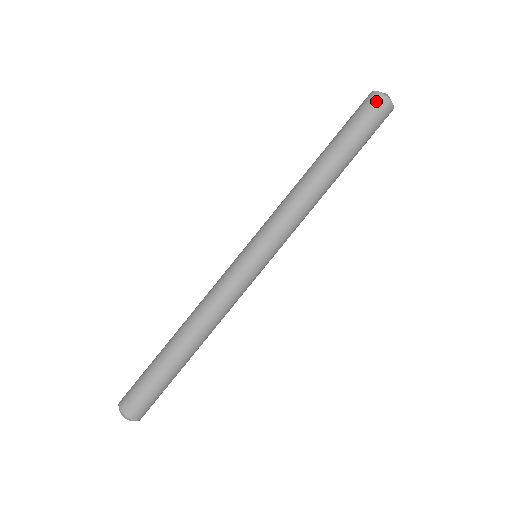
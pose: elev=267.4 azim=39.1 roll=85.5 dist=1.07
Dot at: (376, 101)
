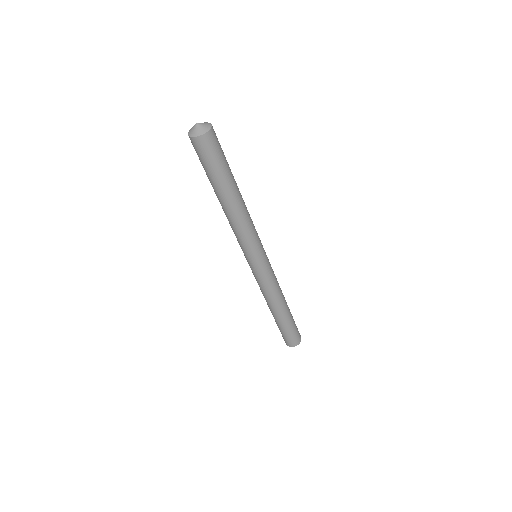
Dot at: (192, 143)
